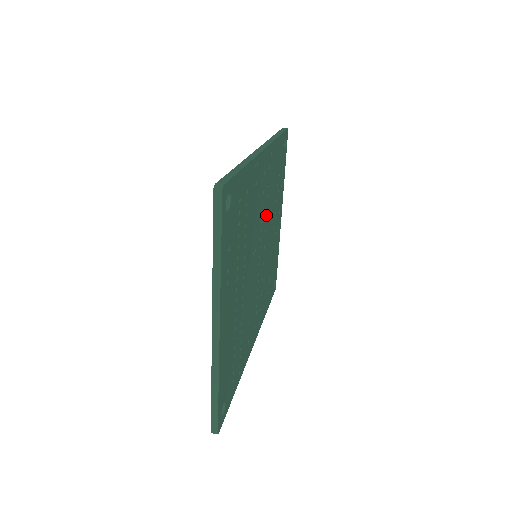
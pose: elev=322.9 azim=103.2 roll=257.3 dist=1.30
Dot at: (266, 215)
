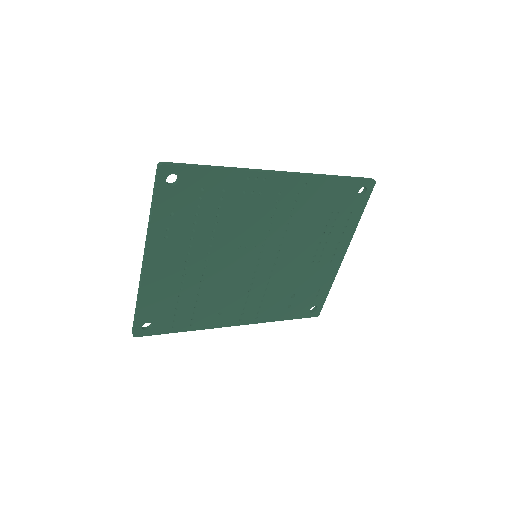
Dot at: (285, 232)
